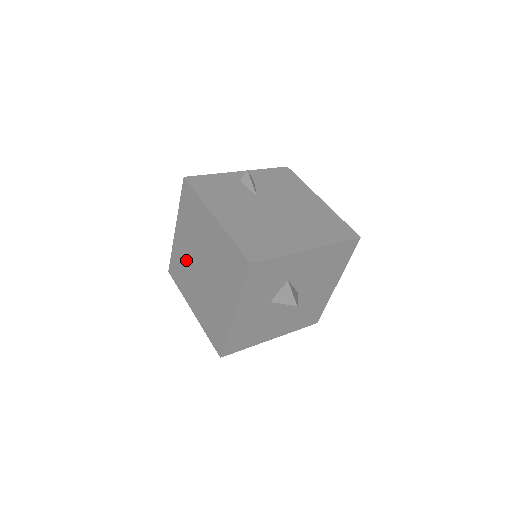
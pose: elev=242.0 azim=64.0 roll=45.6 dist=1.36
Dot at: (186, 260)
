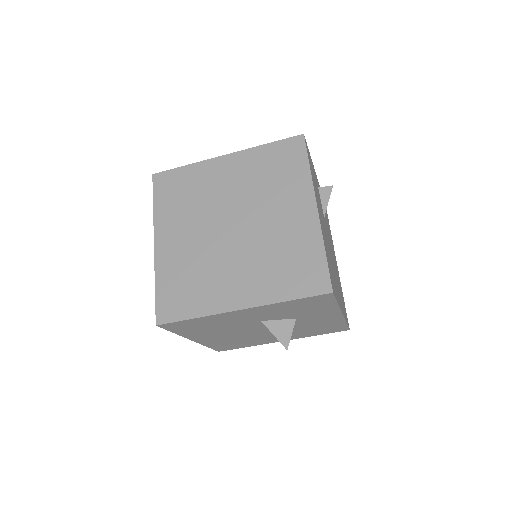
Dot at: (208, 195)
